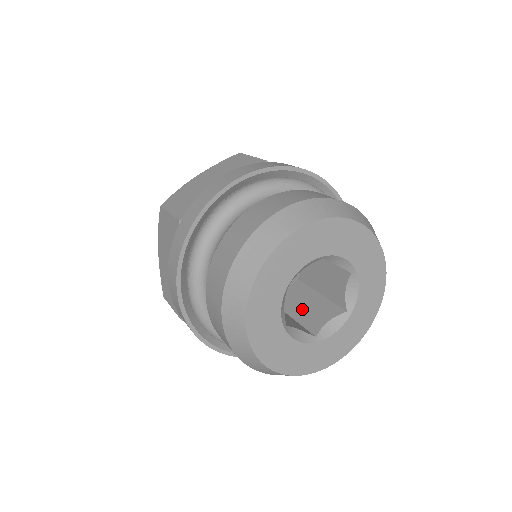
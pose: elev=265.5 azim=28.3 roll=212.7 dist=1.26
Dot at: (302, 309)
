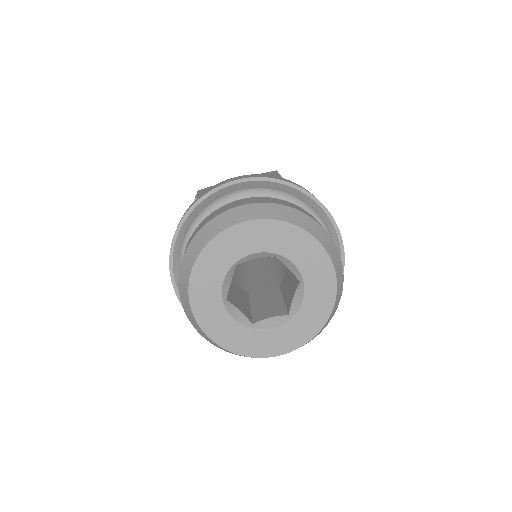
Dot at: (262, 305)
